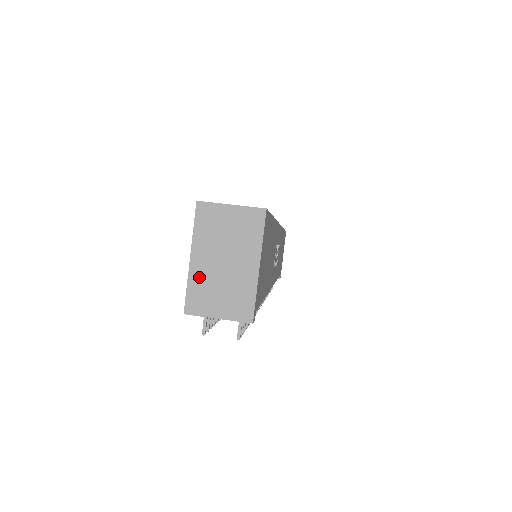
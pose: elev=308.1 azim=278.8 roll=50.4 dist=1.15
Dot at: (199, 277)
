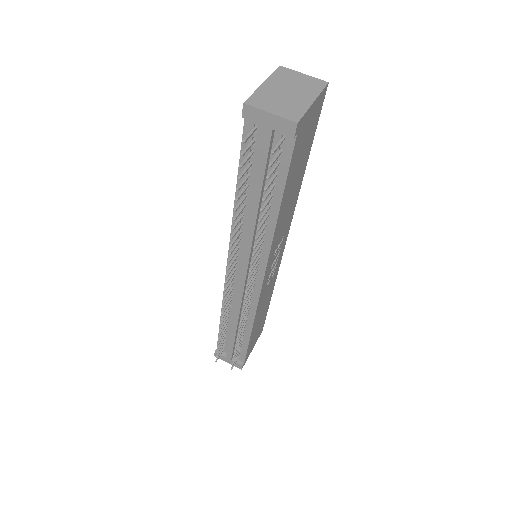
Dot at: (265, 92)
